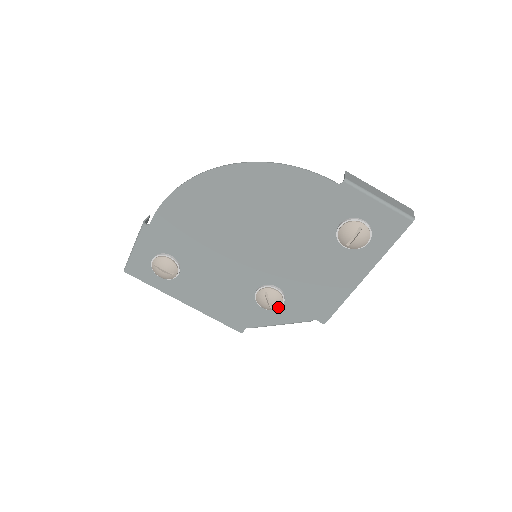
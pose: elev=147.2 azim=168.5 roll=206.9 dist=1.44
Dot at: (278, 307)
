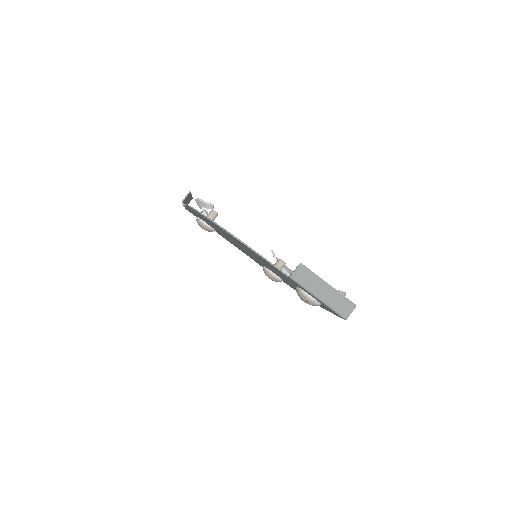
Dot at: occluded
